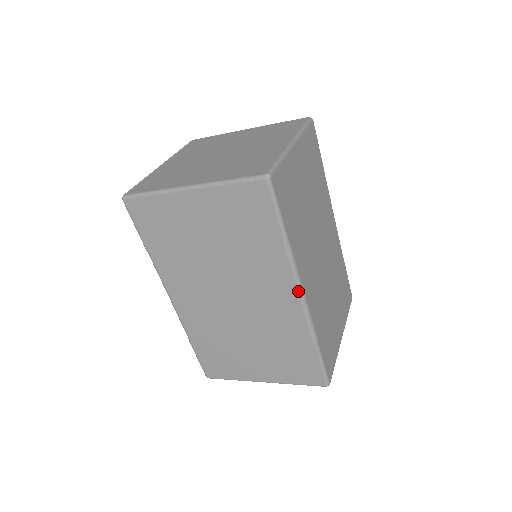
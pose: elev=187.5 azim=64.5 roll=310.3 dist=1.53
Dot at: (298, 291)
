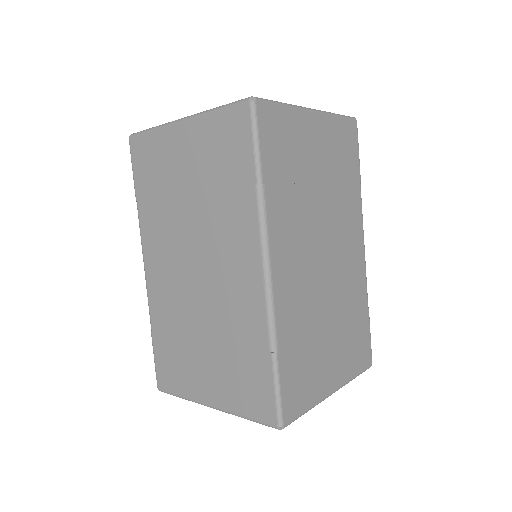
Dot at: (263, 261)
